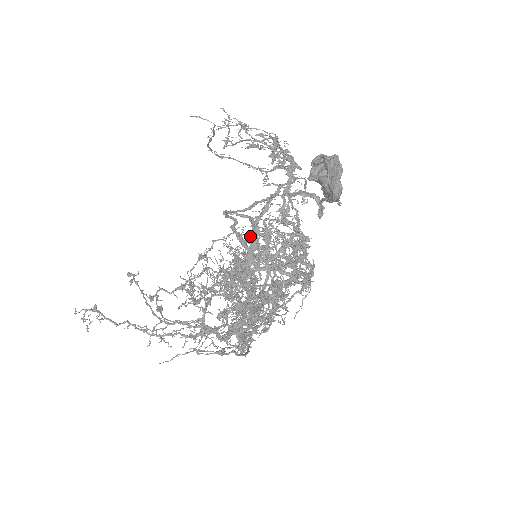
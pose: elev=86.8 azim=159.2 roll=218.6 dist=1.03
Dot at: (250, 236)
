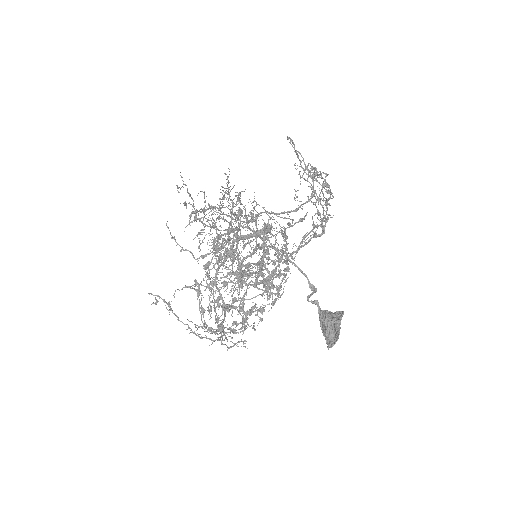
Dot at: (257, 217)
